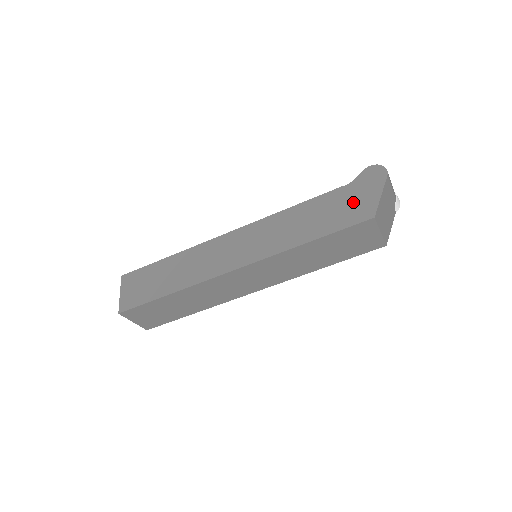
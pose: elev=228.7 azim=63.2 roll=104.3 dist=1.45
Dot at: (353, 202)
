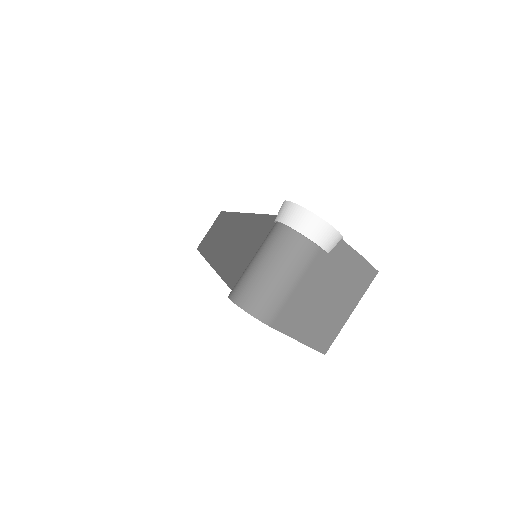
Dot at: occluded
